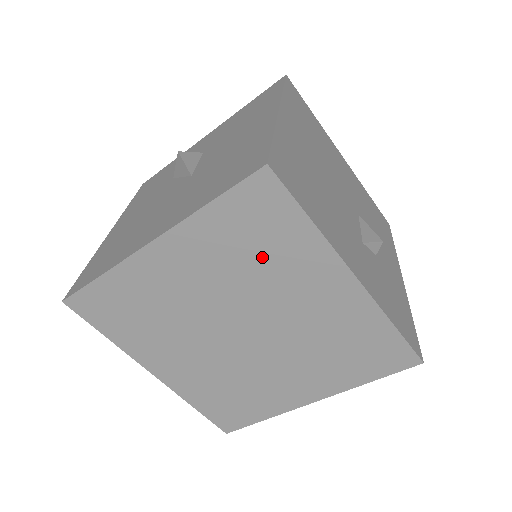
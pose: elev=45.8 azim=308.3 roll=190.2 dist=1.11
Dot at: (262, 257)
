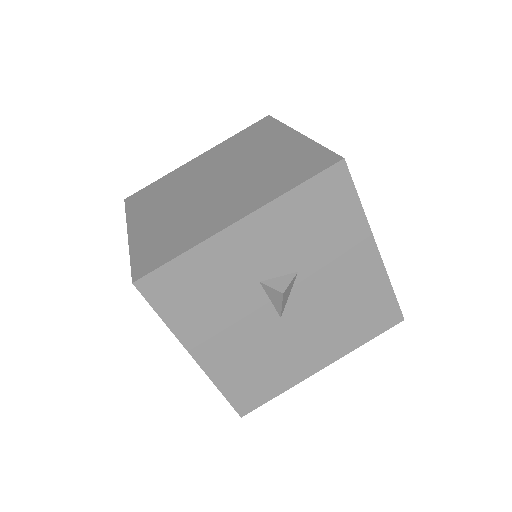
Dot at: (249, 143)
